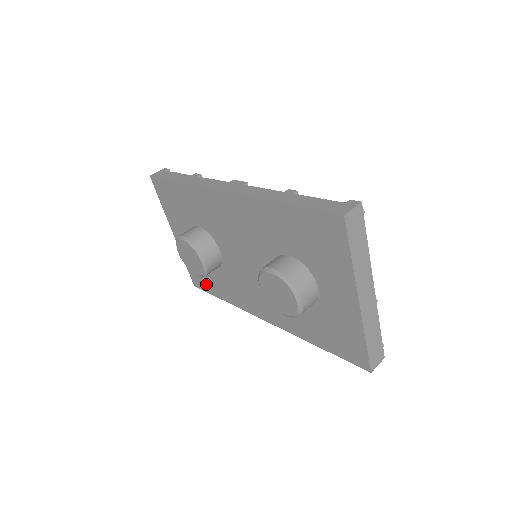
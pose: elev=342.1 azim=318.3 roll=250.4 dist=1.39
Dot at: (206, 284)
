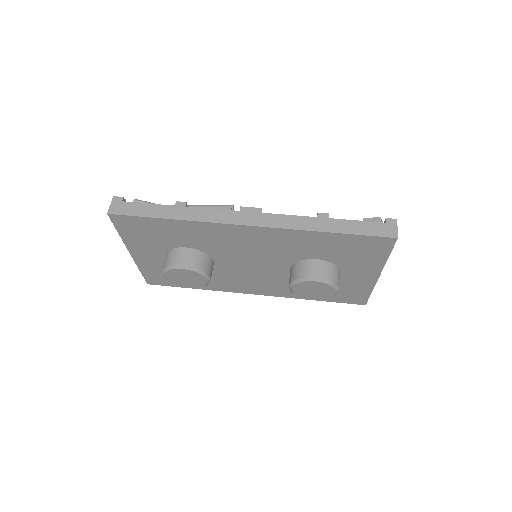
Dot at: occluded
